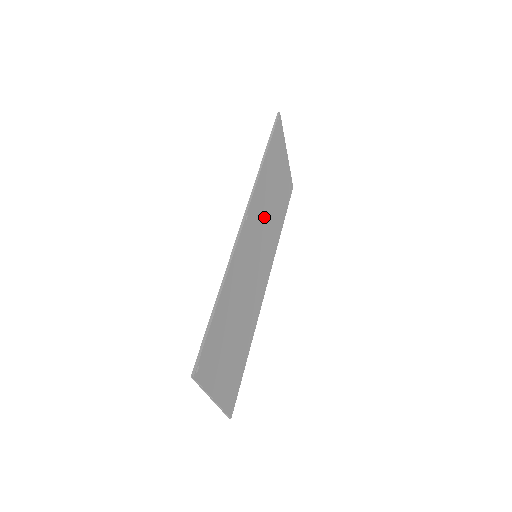
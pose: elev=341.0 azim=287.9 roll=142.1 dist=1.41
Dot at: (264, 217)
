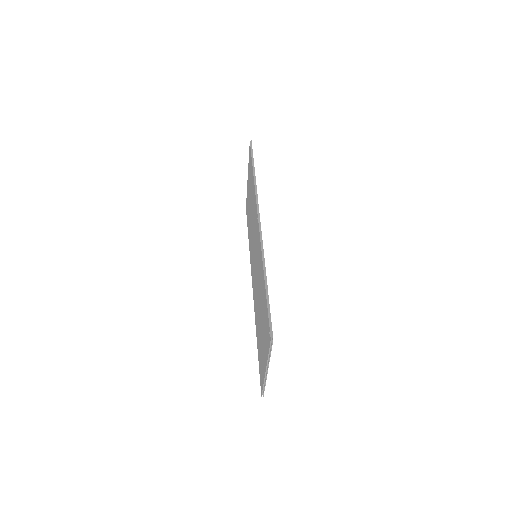
Dot at: occluded
